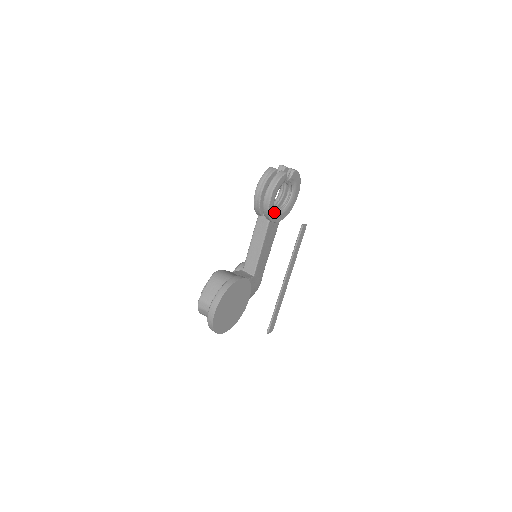
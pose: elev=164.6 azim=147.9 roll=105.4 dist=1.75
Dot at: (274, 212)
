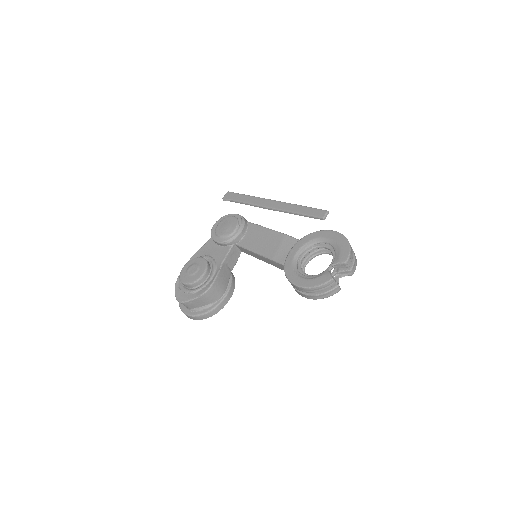
Dot at: occluded
